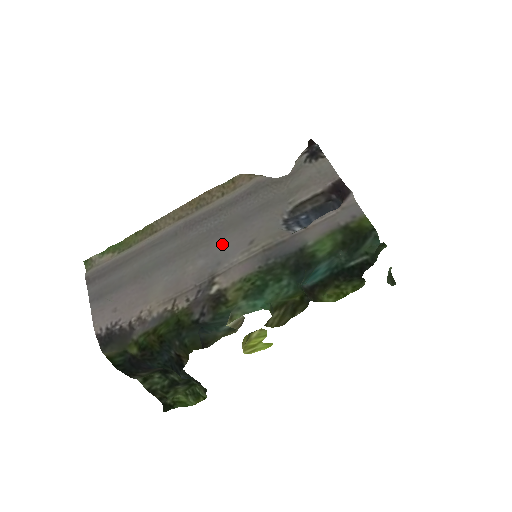
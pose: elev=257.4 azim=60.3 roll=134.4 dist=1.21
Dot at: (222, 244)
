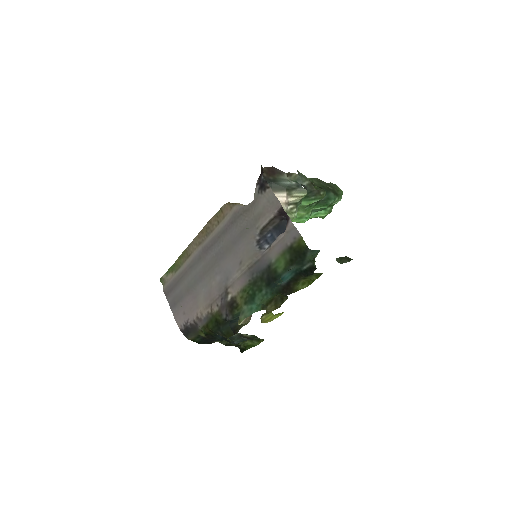
Dot at: (225, 265)
